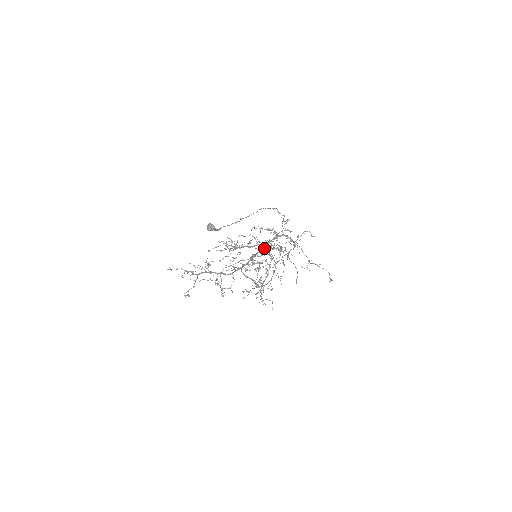
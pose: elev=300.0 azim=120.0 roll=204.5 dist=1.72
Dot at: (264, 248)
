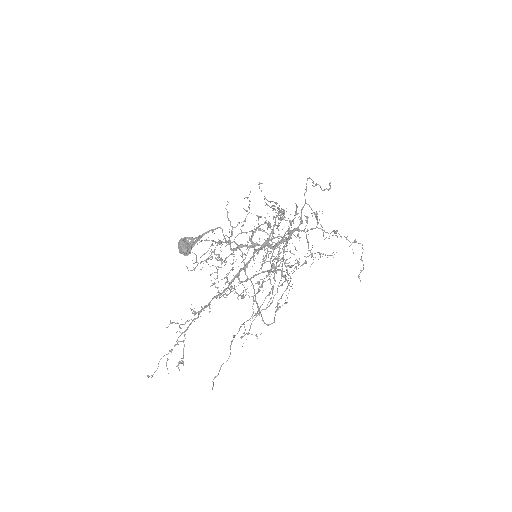
Dot at: occluded
